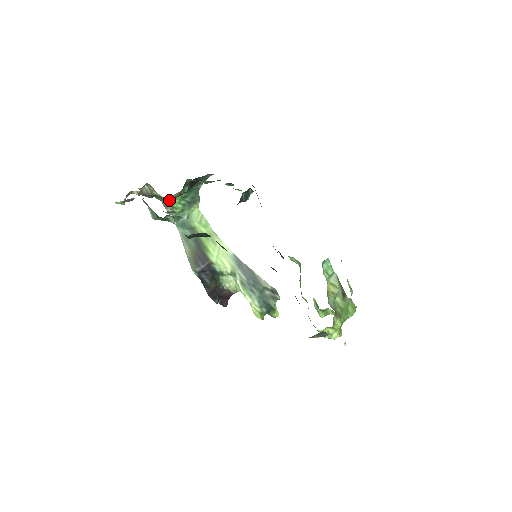
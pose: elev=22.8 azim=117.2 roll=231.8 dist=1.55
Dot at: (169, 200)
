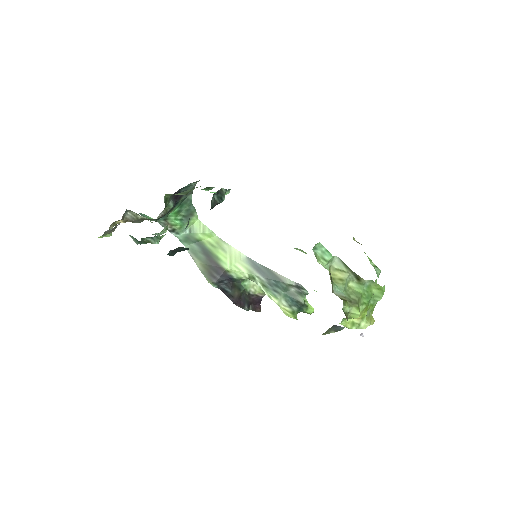
Dot at: occluded
